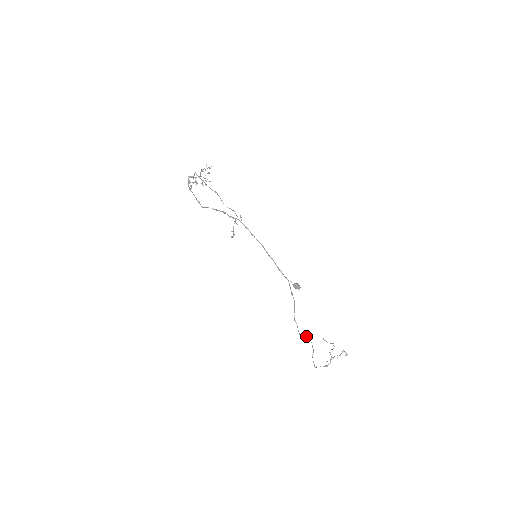
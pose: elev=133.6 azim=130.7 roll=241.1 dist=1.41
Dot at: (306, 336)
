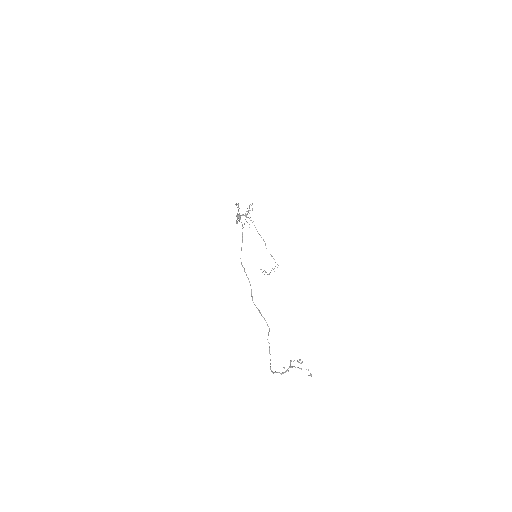
Dot at: occluded
